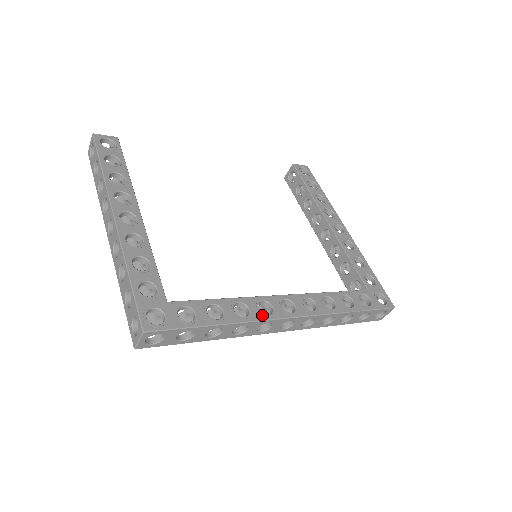
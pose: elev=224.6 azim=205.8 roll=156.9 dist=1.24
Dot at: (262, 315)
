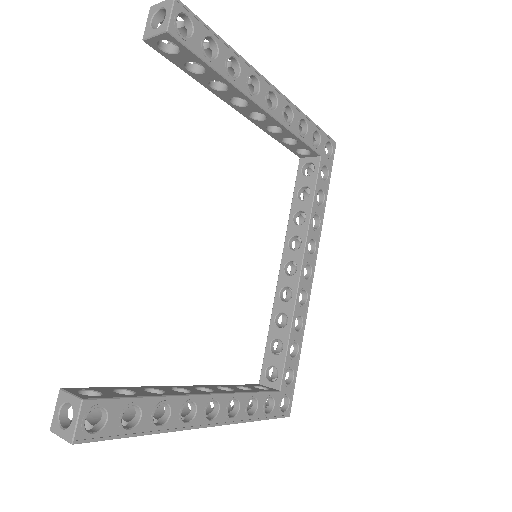
Dot at: (306, 306)
